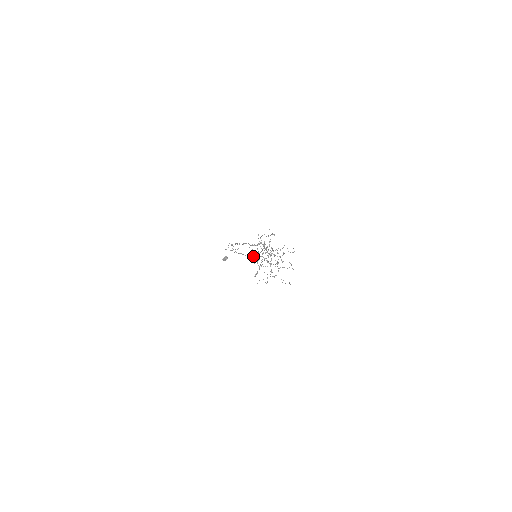
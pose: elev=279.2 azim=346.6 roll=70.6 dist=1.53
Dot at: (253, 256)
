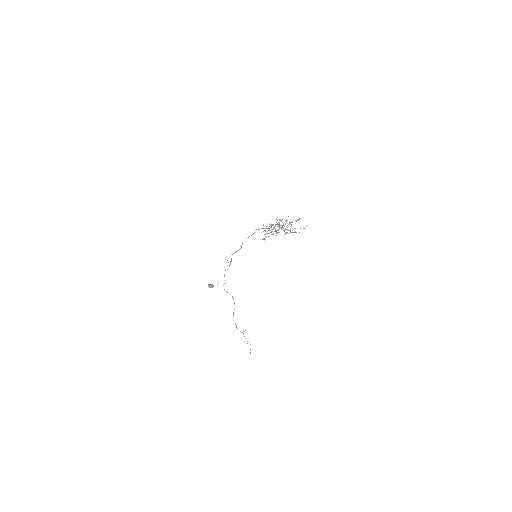
Dot at: (234, 302)
